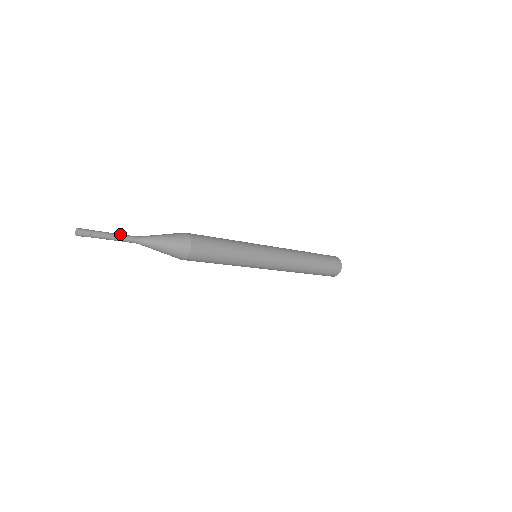
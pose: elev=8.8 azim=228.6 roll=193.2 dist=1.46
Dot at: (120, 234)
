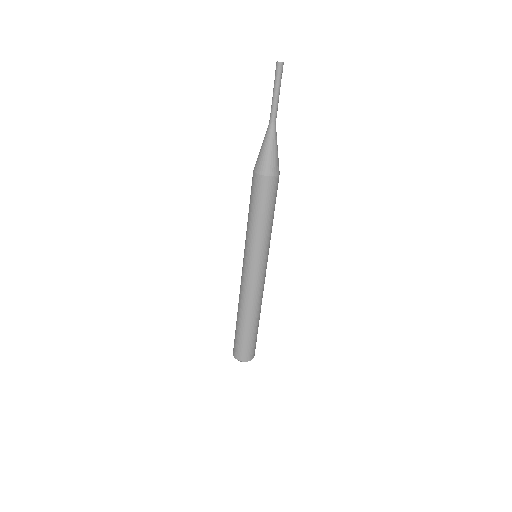
Dot at: occluded
